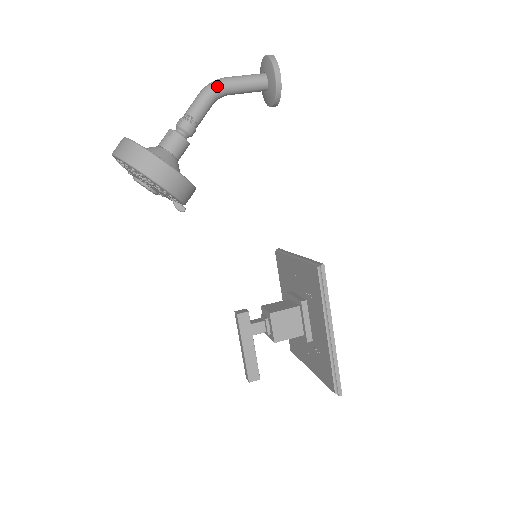
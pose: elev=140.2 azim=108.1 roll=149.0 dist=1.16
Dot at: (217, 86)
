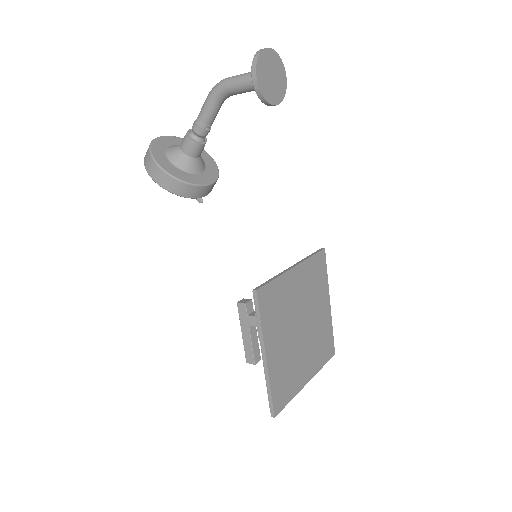
Dot at: (217, 89)
